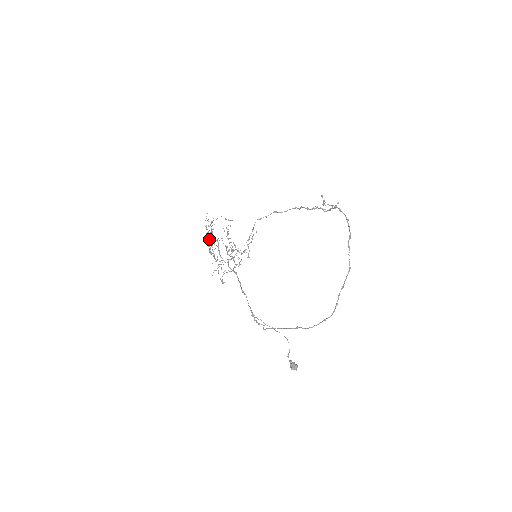
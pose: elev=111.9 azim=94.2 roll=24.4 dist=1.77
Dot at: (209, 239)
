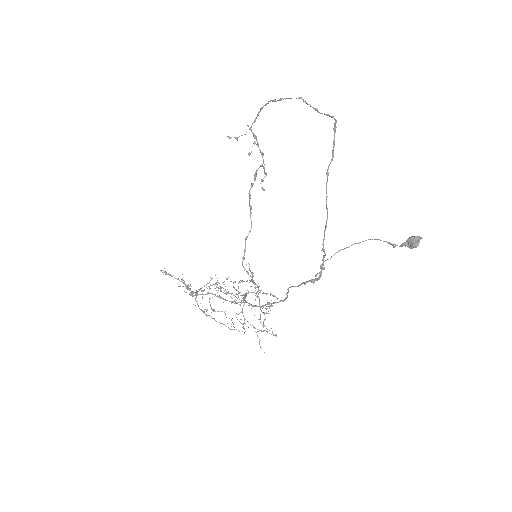
Dot at: (187, 286)
